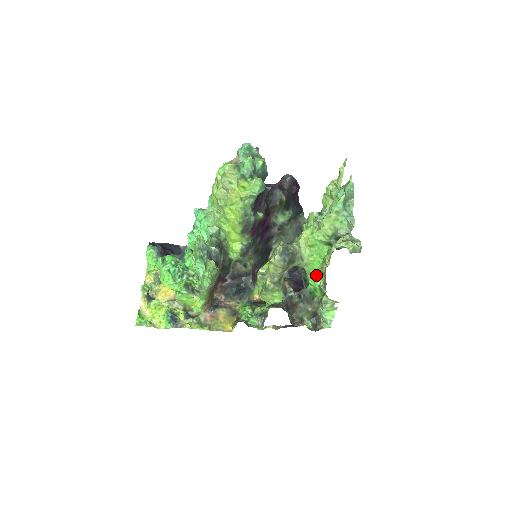
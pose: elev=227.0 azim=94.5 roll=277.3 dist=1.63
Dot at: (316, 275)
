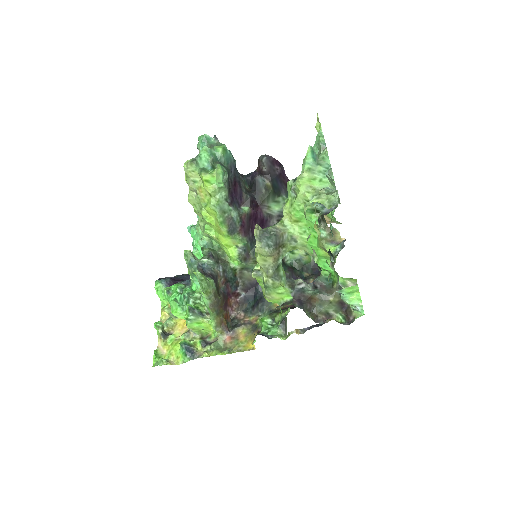
Dot at: (319, 254)
